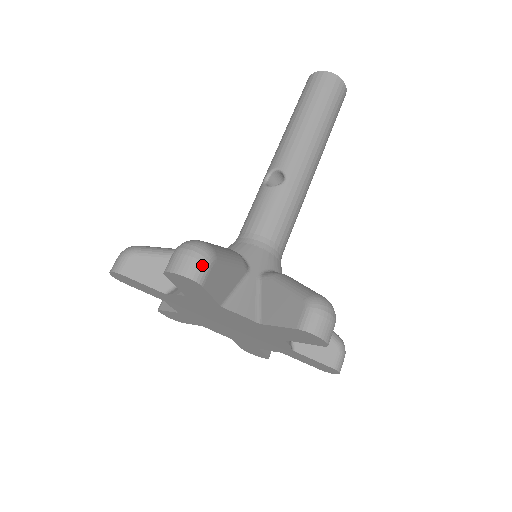
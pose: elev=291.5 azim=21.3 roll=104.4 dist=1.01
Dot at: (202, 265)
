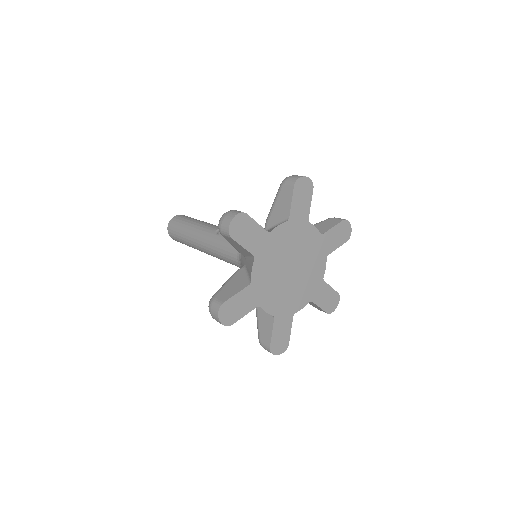
Dot at: occluded
